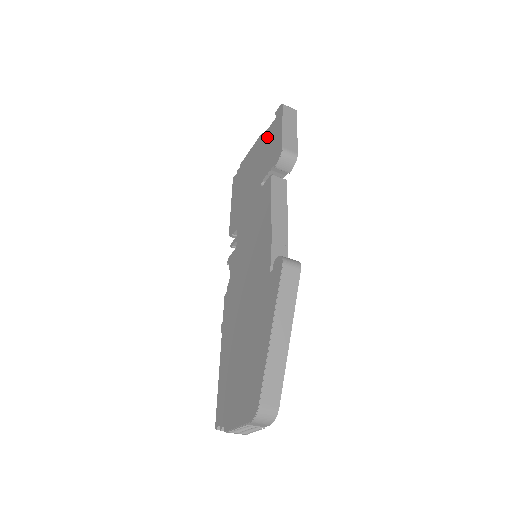
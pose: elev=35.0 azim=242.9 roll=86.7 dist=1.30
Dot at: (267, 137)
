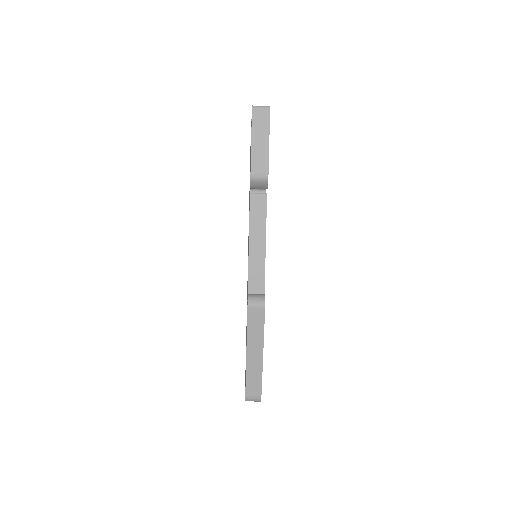
Dot at: occluded
